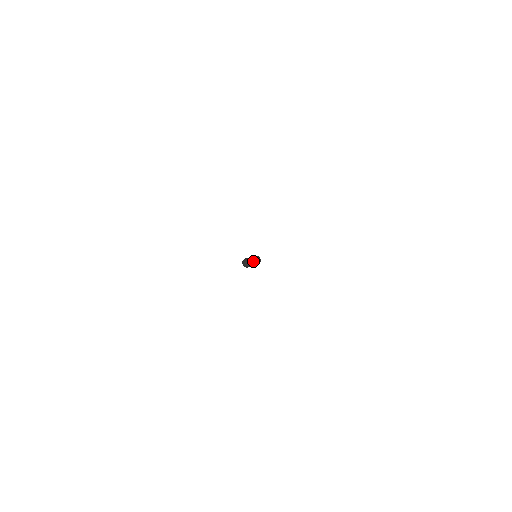
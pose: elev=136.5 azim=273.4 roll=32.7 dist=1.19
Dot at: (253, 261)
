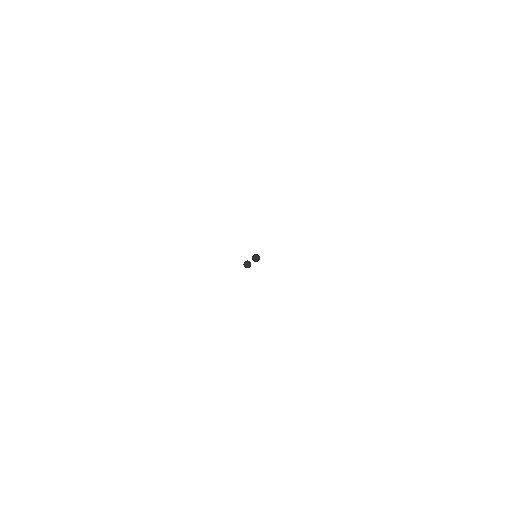
Dot at: (253, 260)
